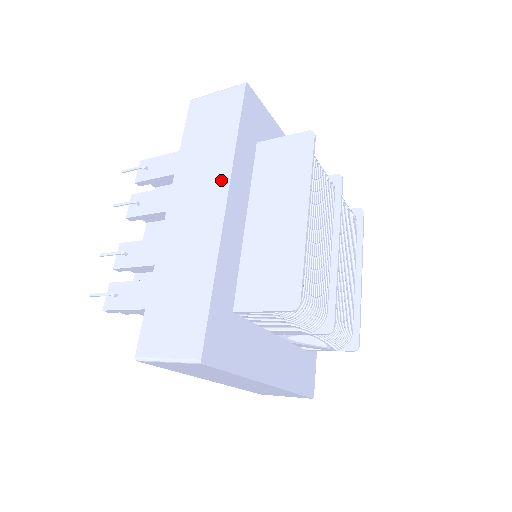
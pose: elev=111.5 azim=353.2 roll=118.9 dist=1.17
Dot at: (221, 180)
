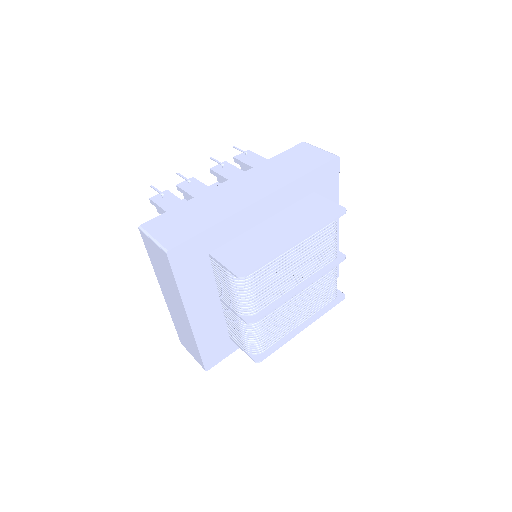
Dot at: (272, 187)
